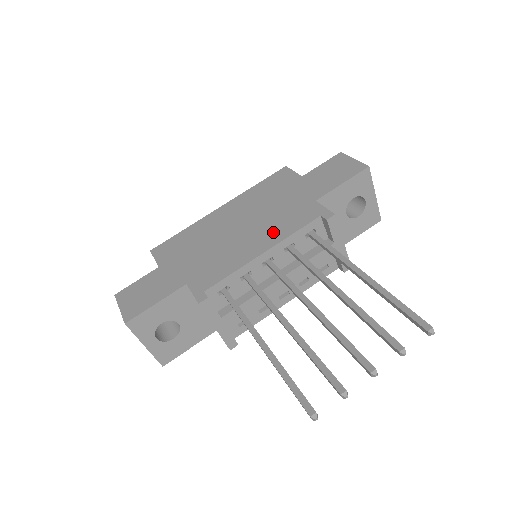
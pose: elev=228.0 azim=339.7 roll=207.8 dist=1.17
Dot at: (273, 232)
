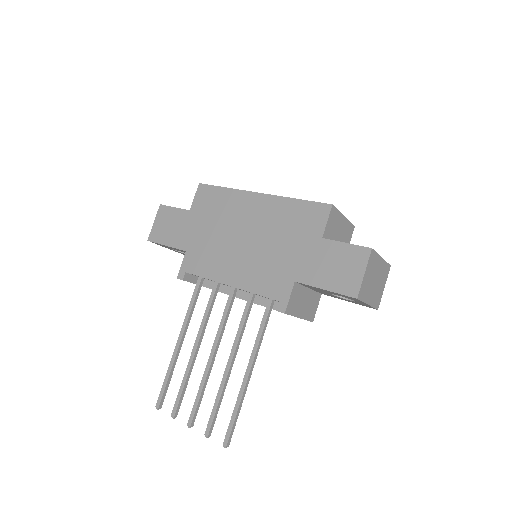
Dot at: (249, 274)
